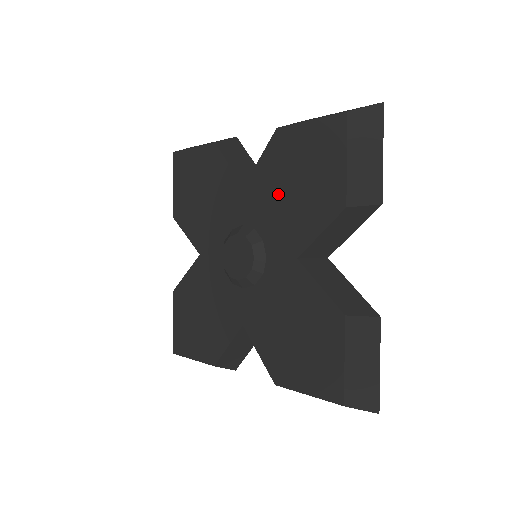
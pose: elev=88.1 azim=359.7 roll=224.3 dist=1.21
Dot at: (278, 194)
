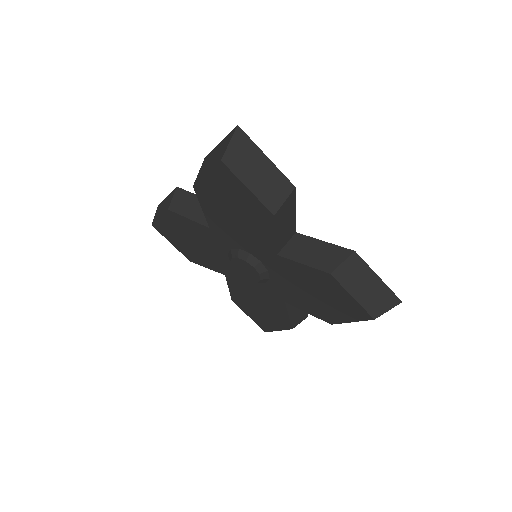
Dot at: (232, 224)
